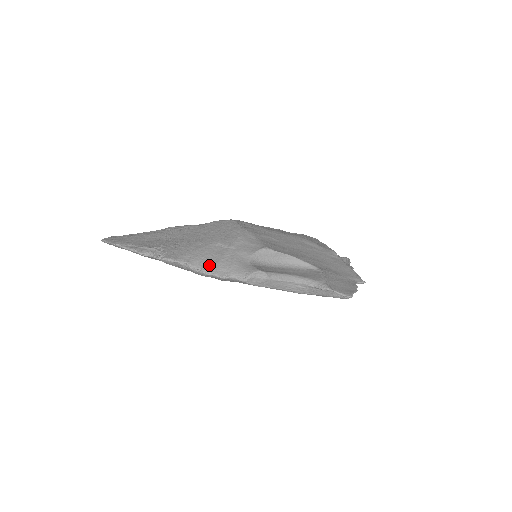
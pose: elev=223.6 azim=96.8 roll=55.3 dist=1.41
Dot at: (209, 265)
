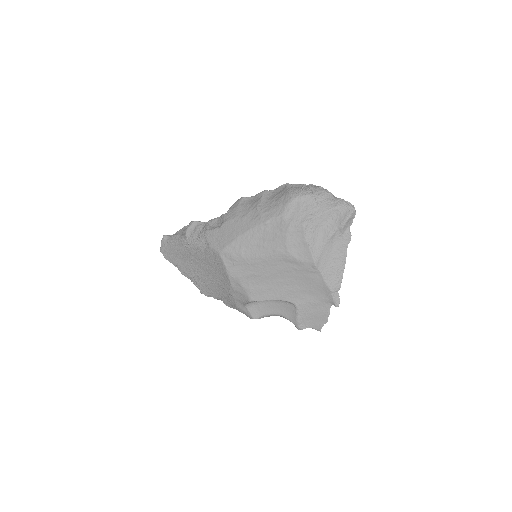
Dot at: (225, 303)
